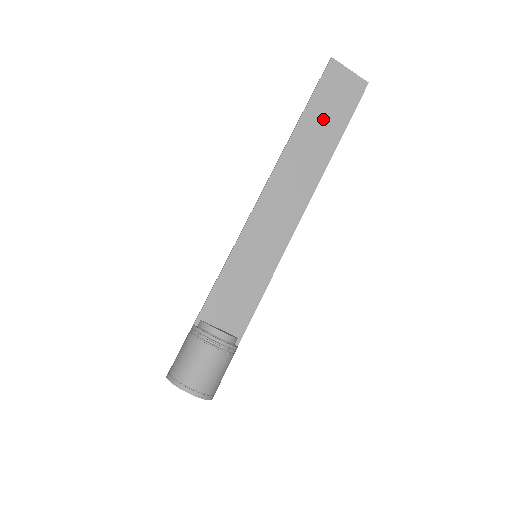
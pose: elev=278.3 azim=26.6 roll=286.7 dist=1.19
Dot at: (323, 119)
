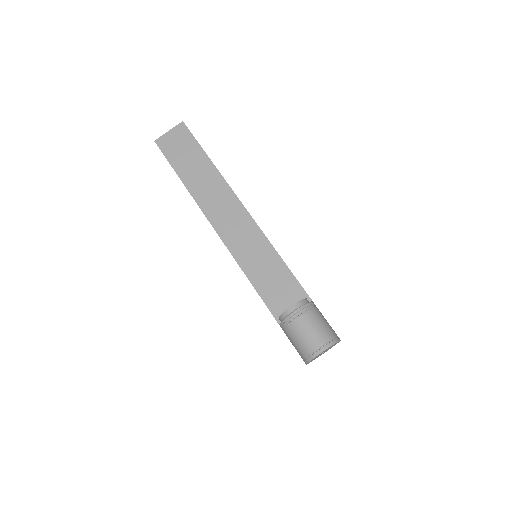
Dot at: (190, 165)
